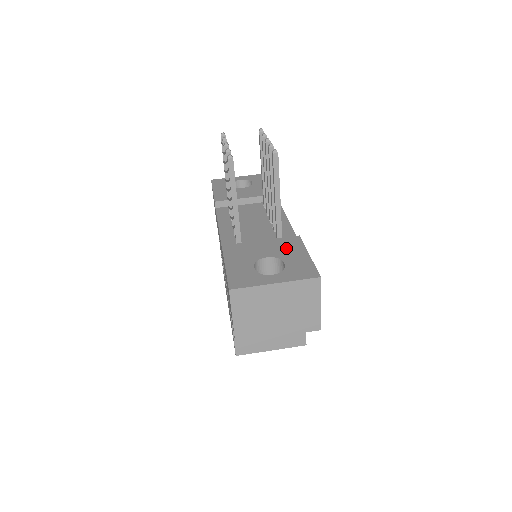
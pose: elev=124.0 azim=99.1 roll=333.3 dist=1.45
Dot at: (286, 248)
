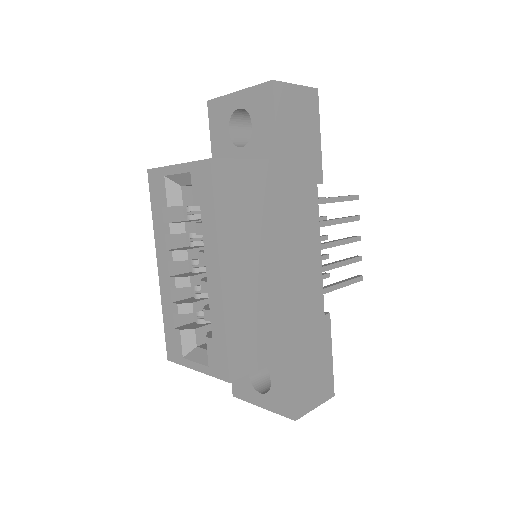
Dot at: occluded
